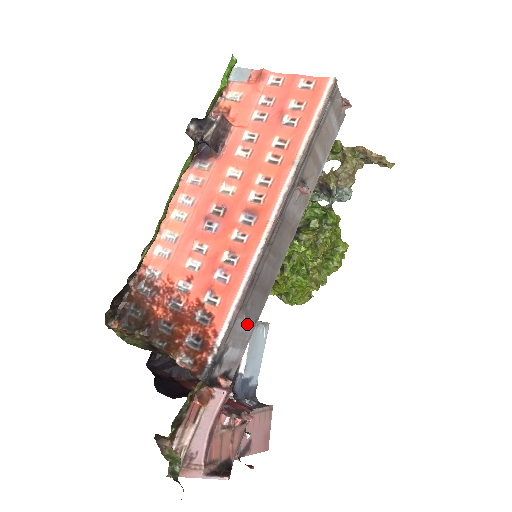
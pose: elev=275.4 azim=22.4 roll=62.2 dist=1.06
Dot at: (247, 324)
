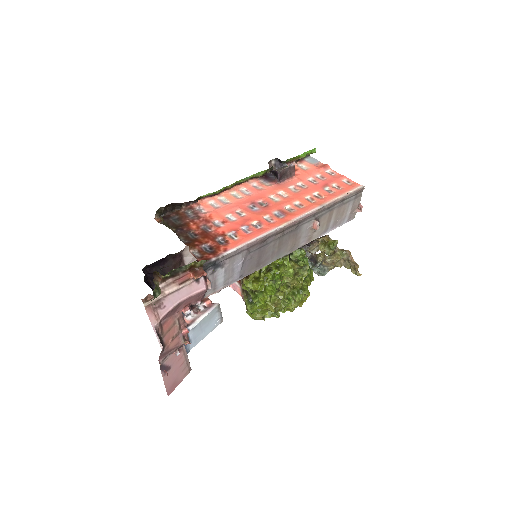
Dot at: (239, 268)
